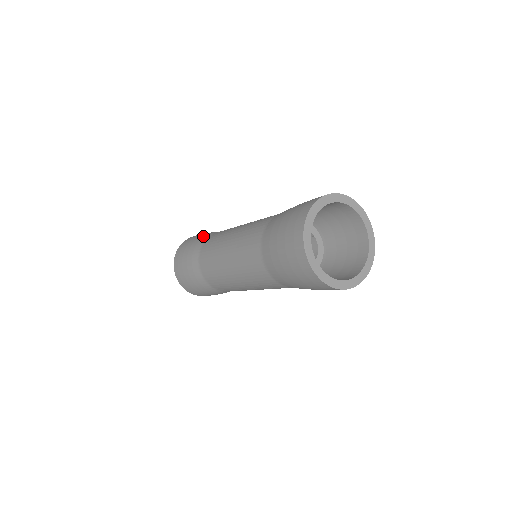
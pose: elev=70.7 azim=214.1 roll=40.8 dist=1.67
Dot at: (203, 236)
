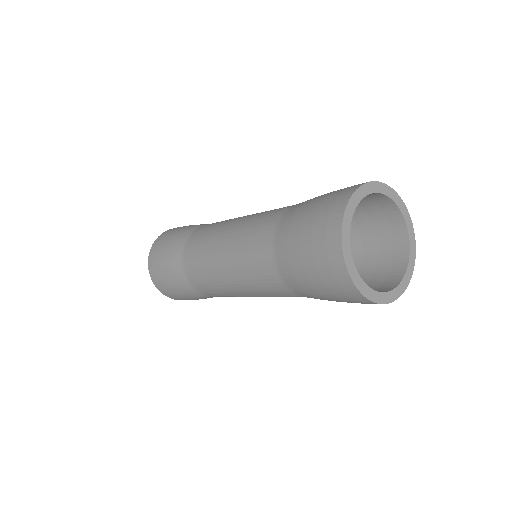
Dot at: occluded
